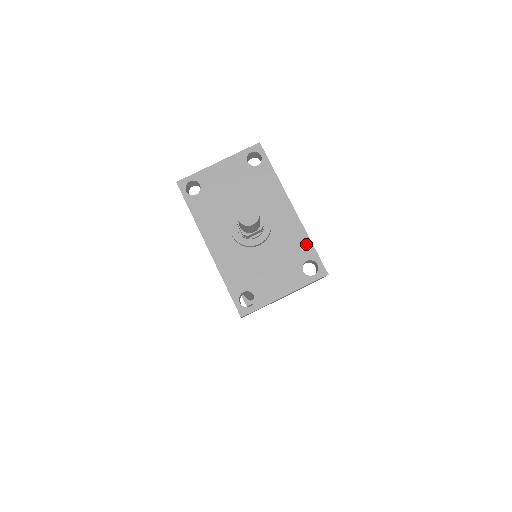
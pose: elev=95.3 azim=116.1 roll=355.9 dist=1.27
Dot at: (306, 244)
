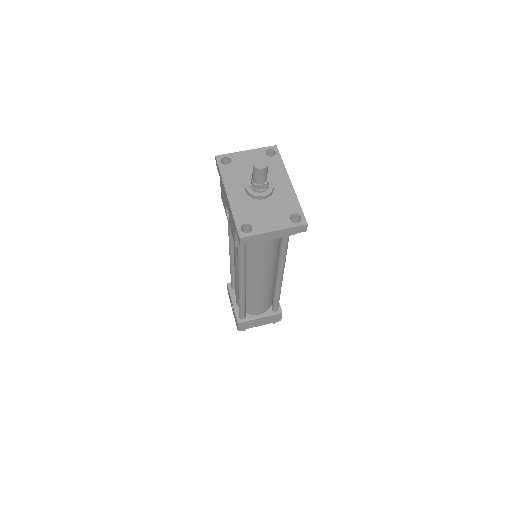
Dot at: (296, 204)
